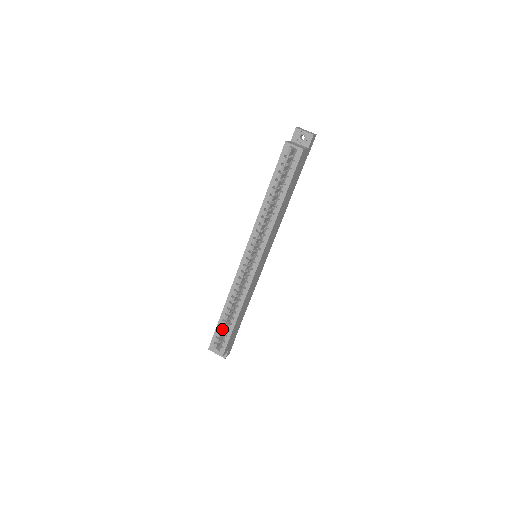
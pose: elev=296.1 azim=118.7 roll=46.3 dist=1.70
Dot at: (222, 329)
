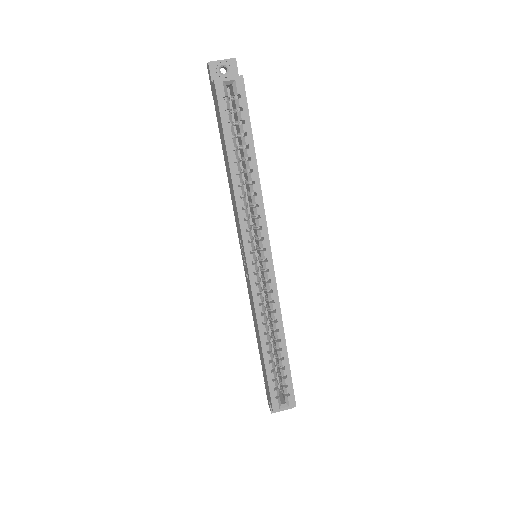
Dot at: (275, 374)
